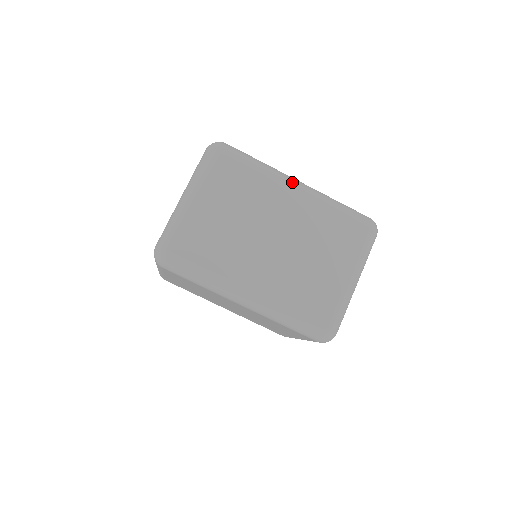
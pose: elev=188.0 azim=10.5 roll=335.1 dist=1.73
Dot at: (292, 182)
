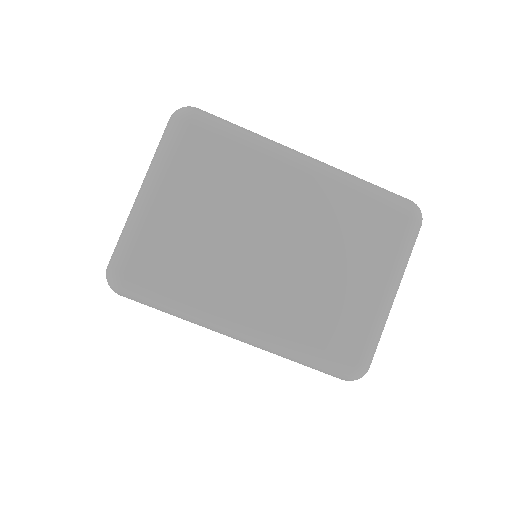
Dot at: (296, 158)
